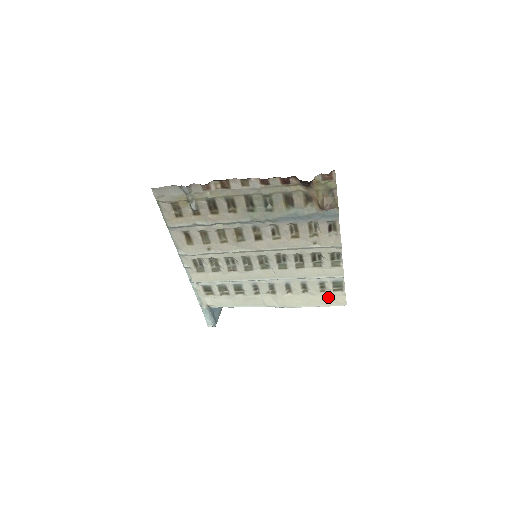
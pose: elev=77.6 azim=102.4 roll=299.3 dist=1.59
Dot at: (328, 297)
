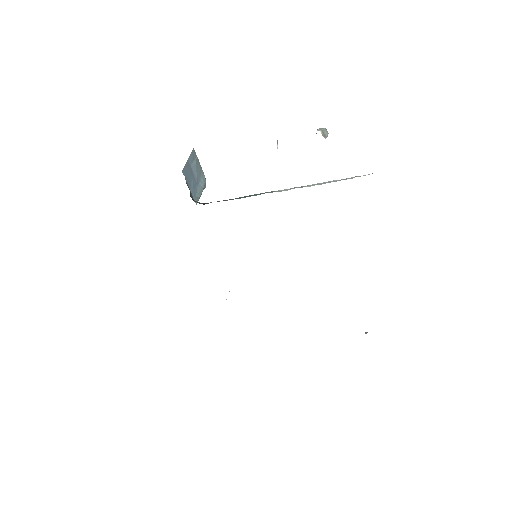
Dot at: occluded
